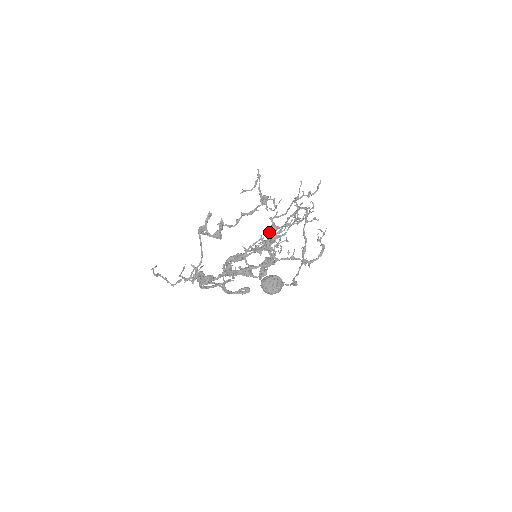
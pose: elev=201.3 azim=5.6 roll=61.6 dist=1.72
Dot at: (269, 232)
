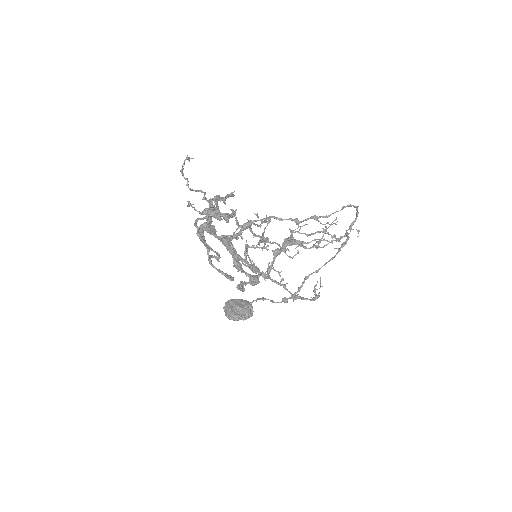
Dot at: (285, 240)
